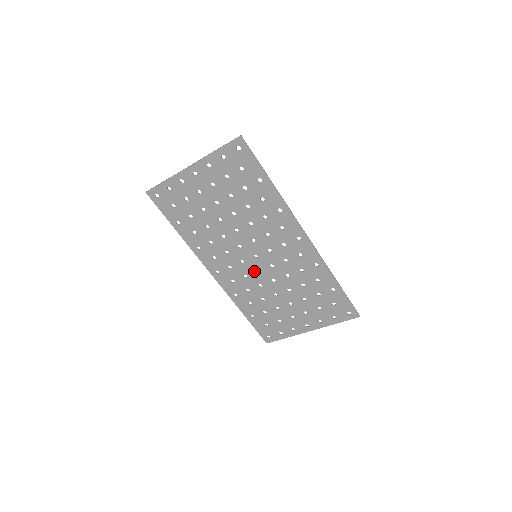
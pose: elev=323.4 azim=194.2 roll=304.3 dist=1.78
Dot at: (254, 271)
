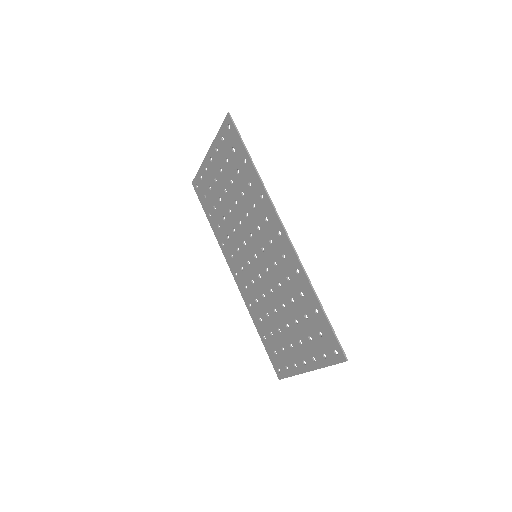
Dot at: (257, 275)
